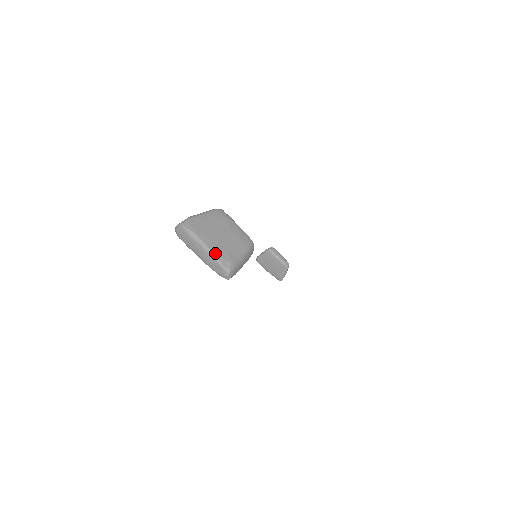
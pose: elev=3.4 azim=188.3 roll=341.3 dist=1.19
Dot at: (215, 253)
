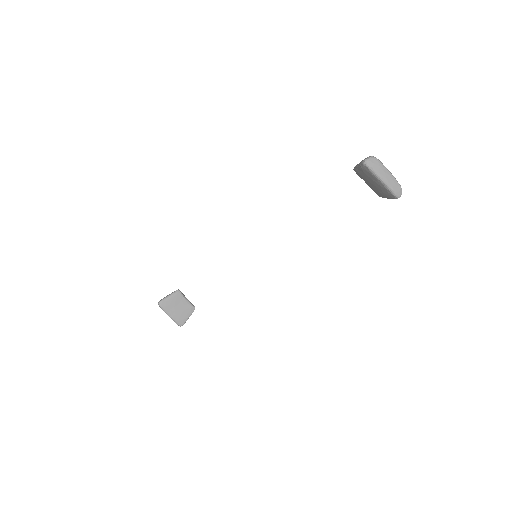
Dot at: (395, 178)
